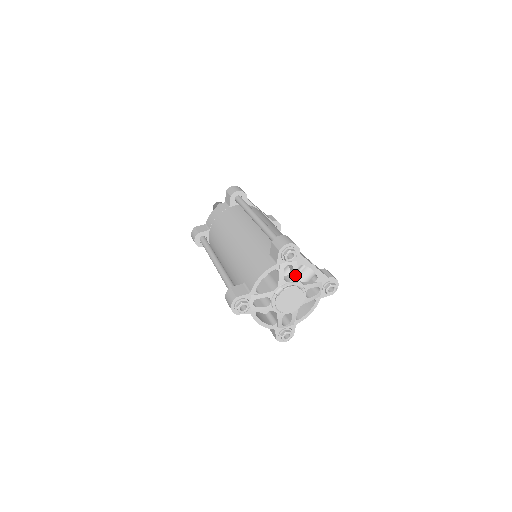
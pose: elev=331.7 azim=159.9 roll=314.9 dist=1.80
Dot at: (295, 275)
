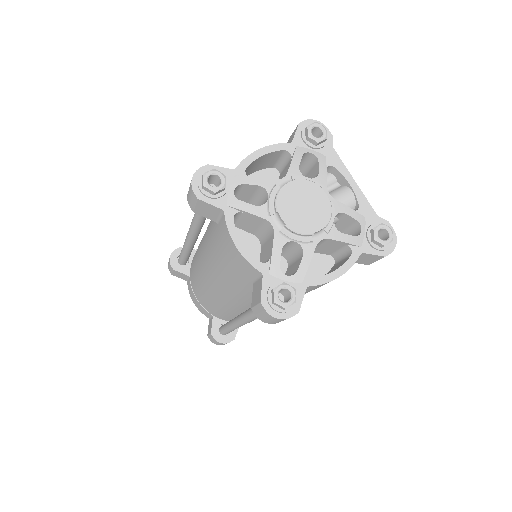
Dot at: (320, 173)
